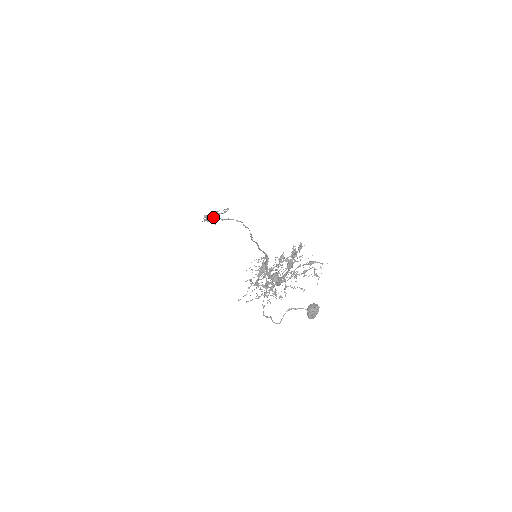
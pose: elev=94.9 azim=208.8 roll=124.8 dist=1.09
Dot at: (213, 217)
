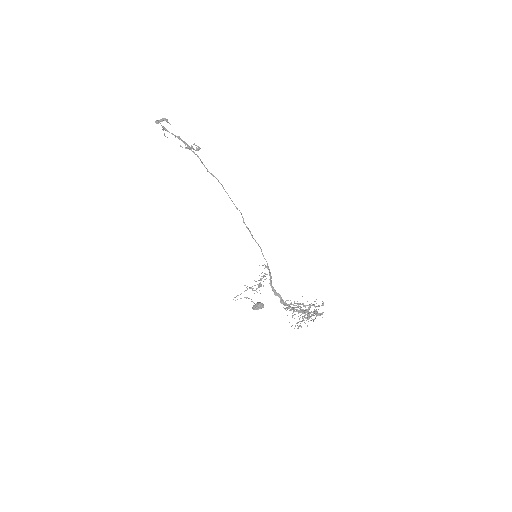
Dot at: (188, 148)
